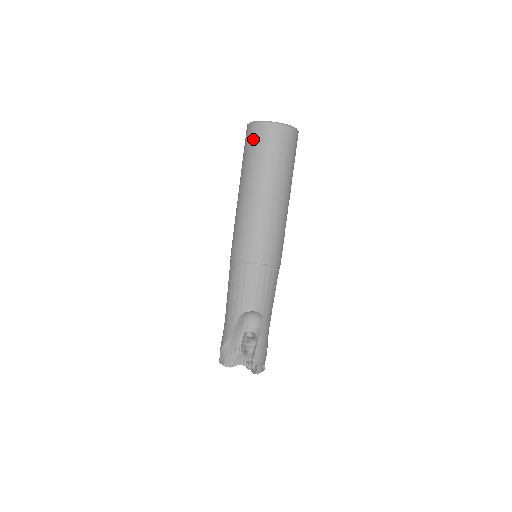
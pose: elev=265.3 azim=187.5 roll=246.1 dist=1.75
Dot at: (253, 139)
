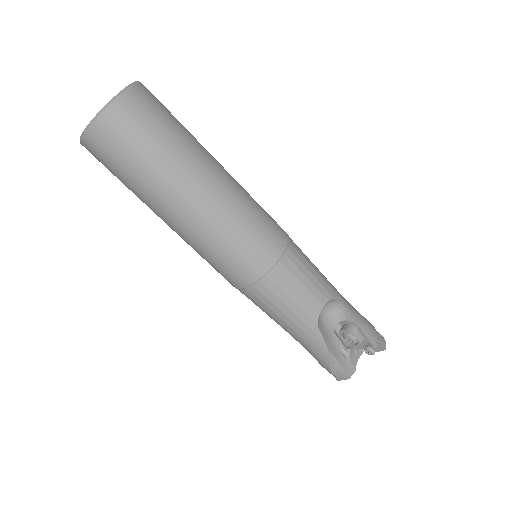
Dot at: (111, 149)
